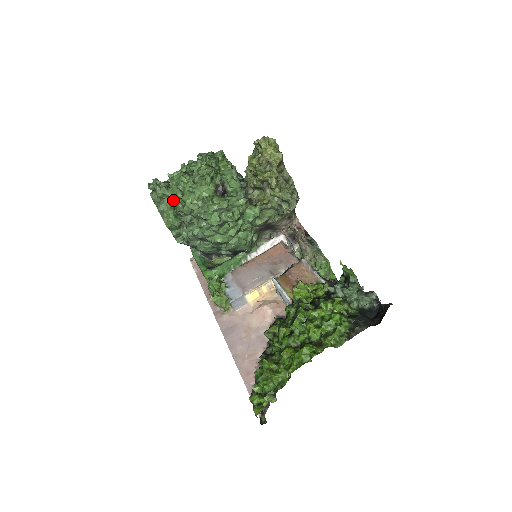
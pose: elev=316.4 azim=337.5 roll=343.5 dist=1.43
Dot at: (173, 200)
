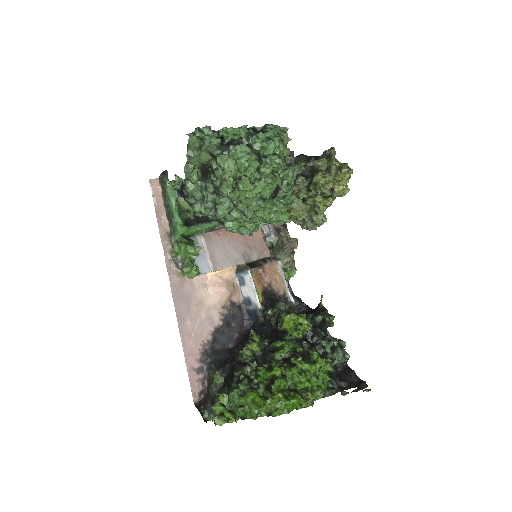
Dot at: (221, 172)
